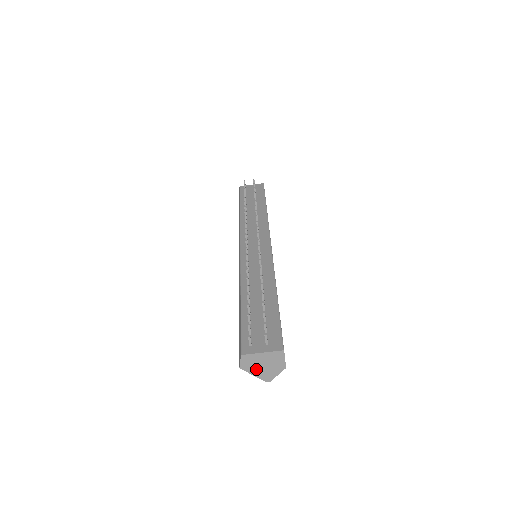
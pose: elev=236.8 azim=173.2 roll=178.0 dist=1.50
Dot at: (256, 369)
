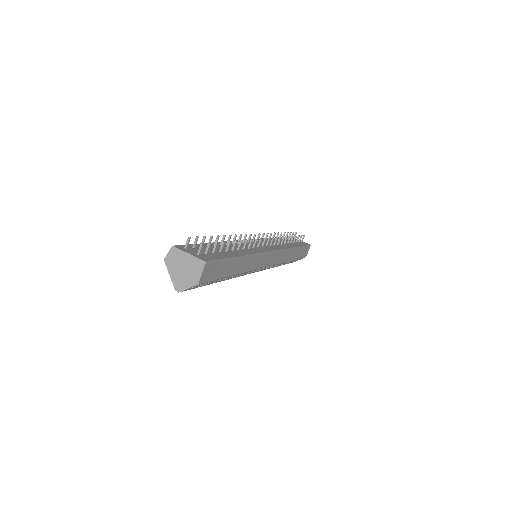
Dot at: (175, 270)
